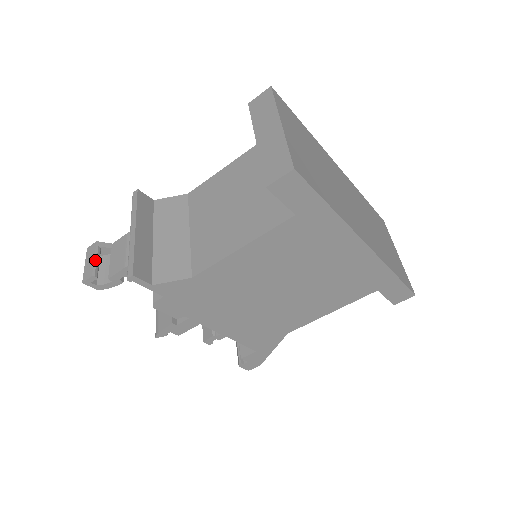
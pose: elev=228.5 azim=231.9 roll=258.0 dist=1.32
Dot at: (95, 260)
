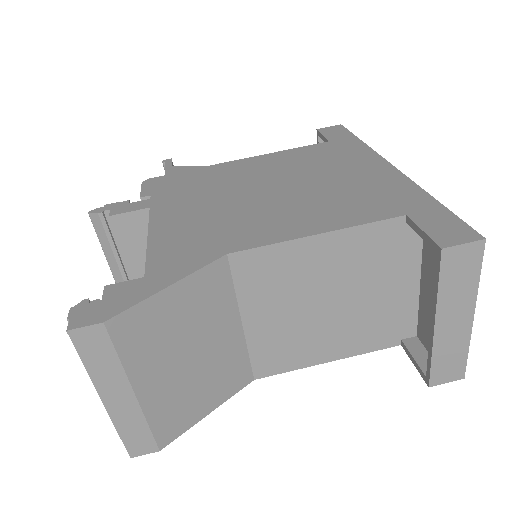
Dot at: occluded
